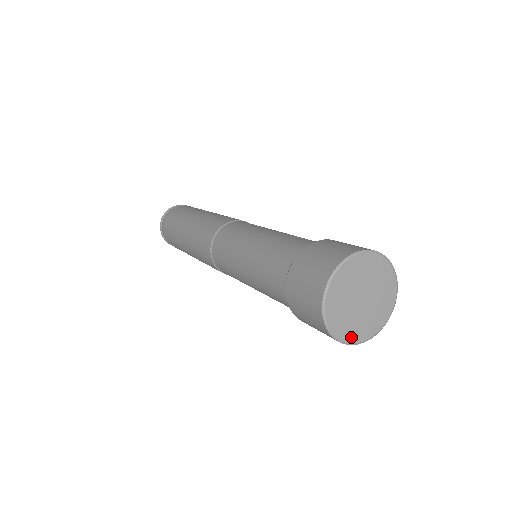
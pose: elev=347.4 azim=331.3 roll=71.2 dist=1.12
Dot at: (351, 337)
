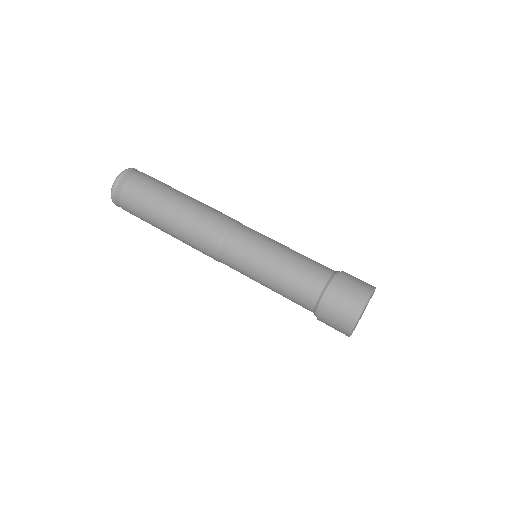
Dot at: occluded
